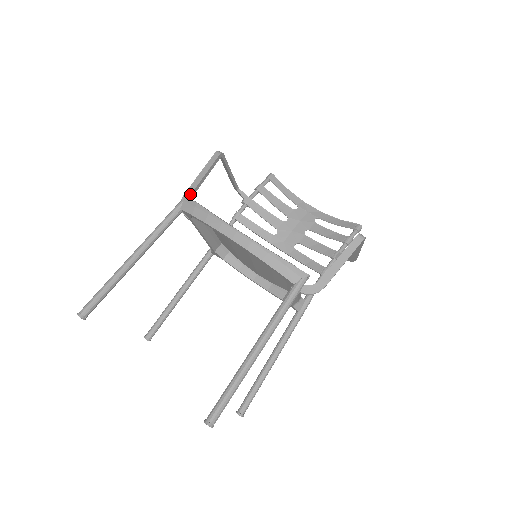
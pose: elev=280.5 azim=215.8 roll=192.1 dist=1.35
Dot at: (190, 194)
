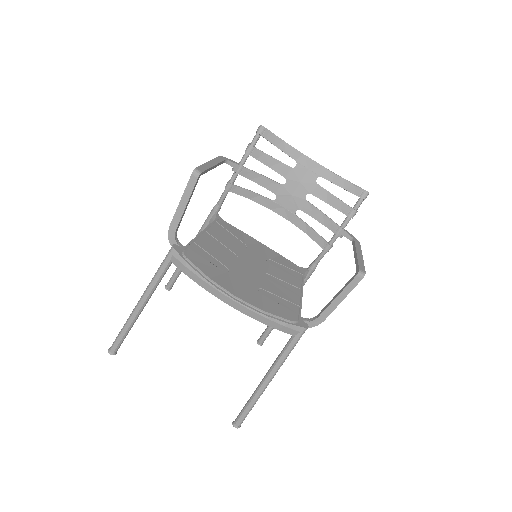
Dot at: (176, 228)
